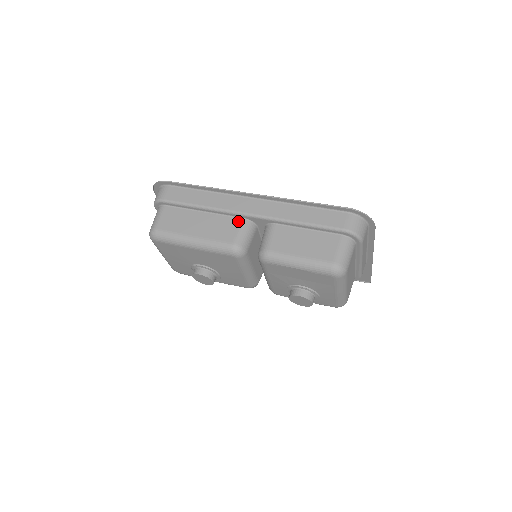
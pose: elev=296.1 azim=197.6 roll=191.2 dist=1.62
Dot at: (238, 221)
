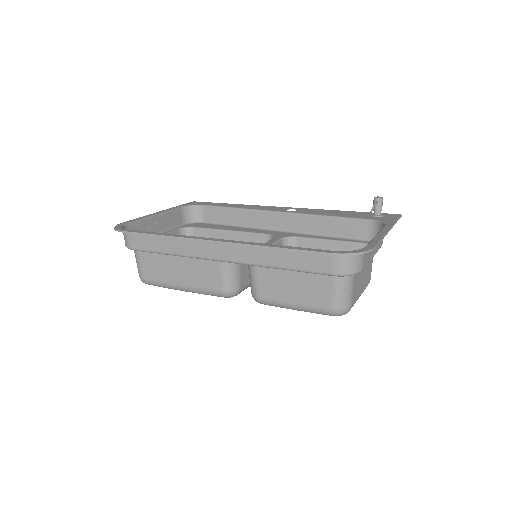
Dot at: (216, 264)
